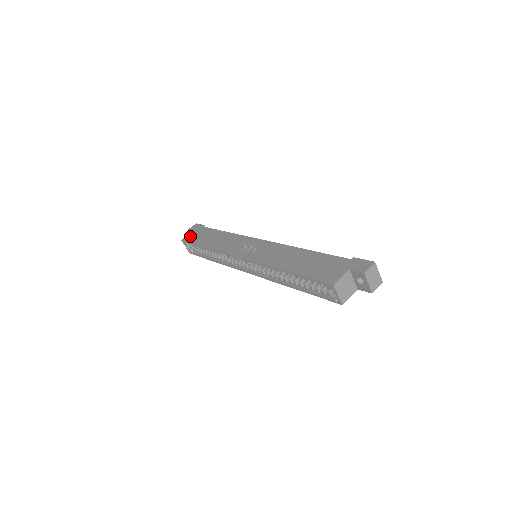
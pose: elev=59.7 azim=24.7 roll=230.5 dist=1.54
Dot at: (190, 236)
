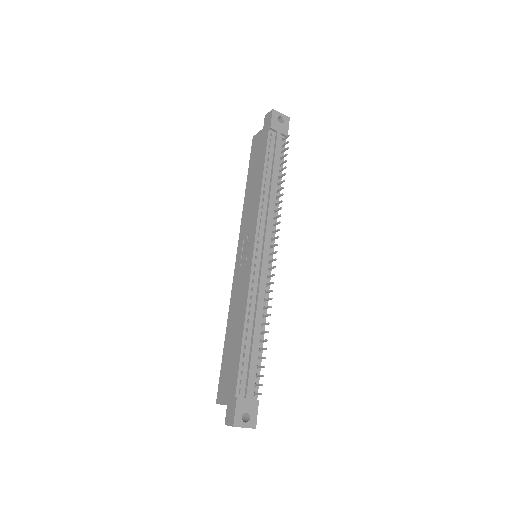
Dot at: (256, 140)
